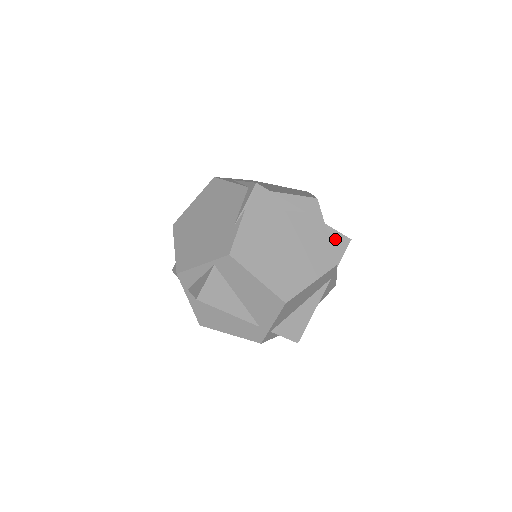
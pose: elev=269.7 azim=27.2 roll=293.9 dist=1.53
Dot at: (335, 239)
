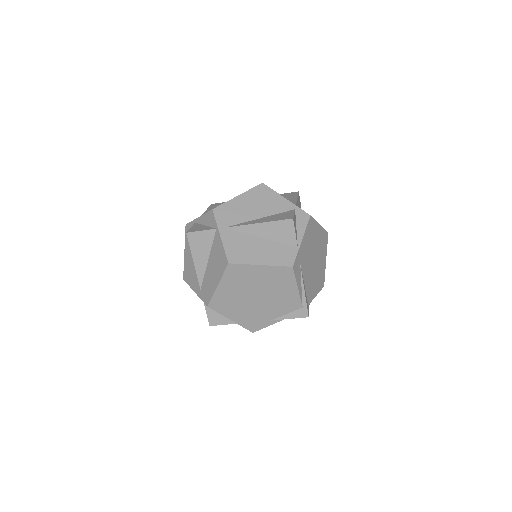
Dot at: occluded
